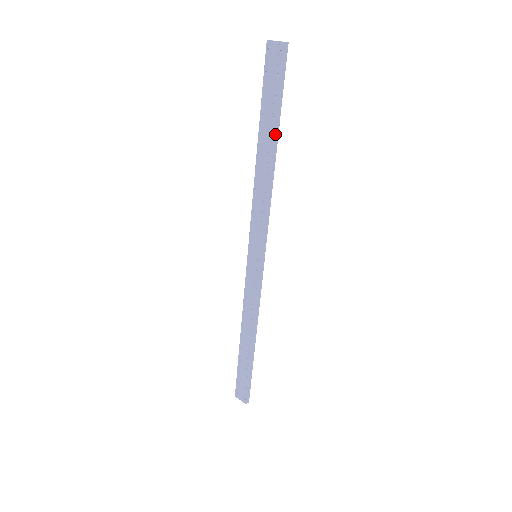
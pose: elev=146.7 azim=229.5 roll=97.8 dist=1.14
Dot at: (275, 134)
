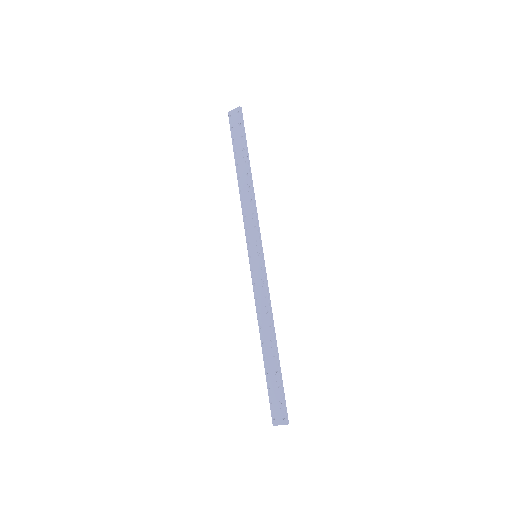
Dot at: (247, 158)
